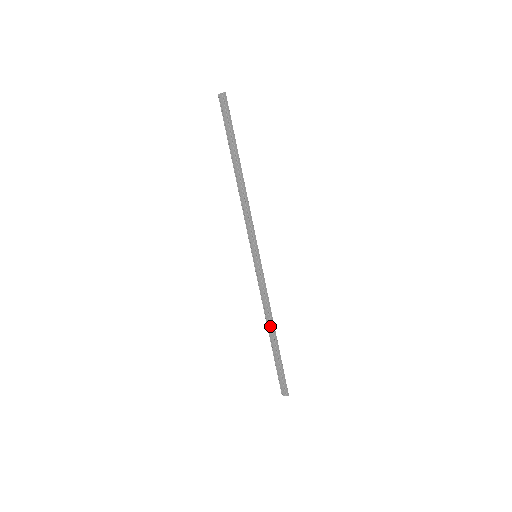
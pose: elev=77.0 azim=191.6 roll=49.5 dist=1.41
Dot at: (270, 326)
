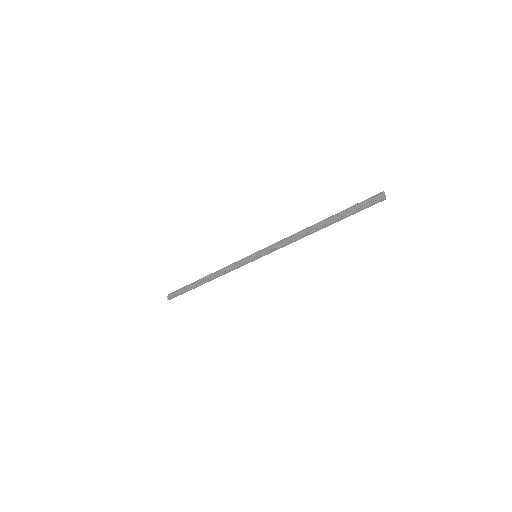
Dot at: (209, 278)
